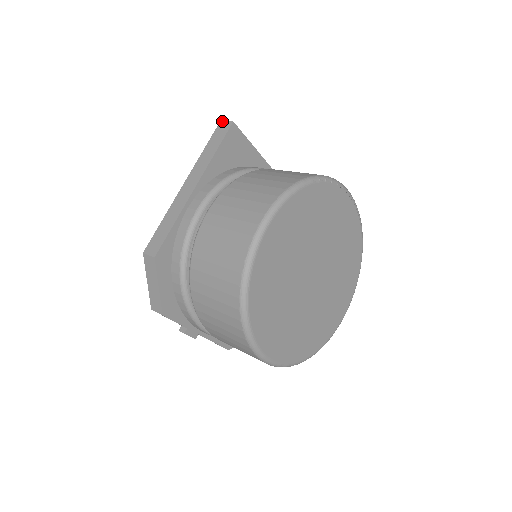
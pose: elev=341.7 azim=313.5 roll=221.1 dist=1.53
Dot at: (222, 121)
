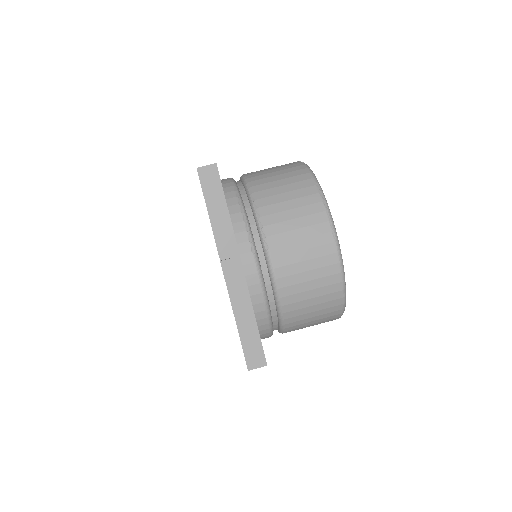
Dot at: occluded
